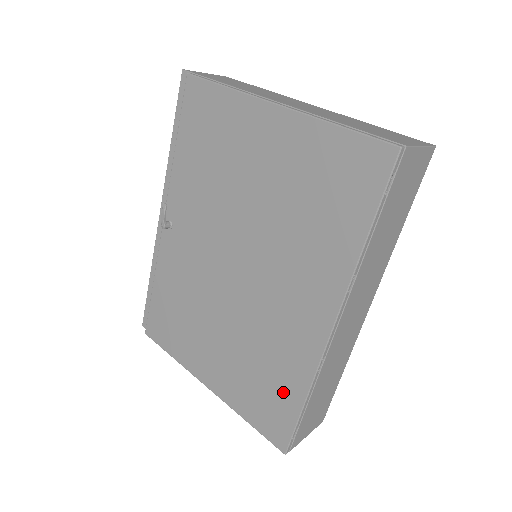
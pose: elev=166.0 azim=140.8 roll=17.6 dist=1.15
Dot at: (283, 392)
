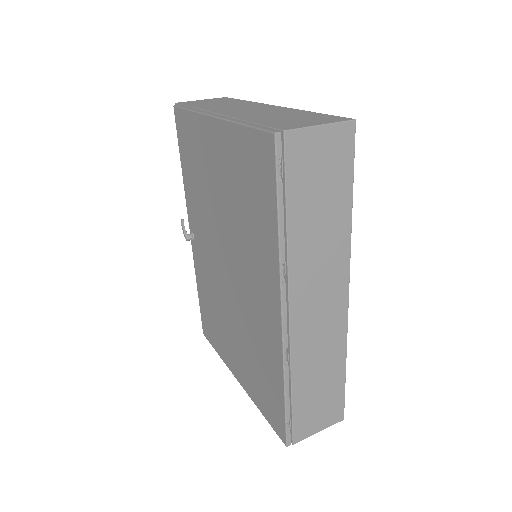
Dot at: (272, 384)
